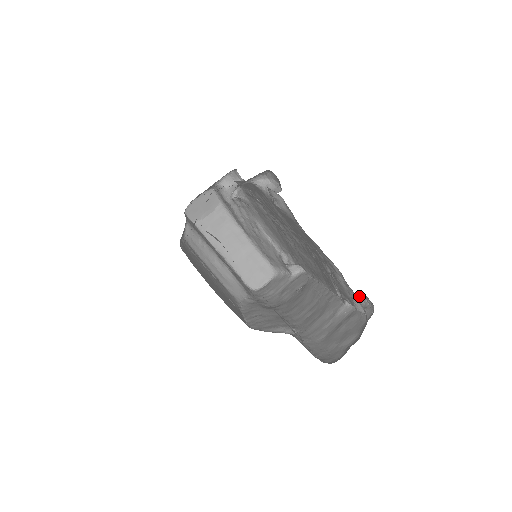
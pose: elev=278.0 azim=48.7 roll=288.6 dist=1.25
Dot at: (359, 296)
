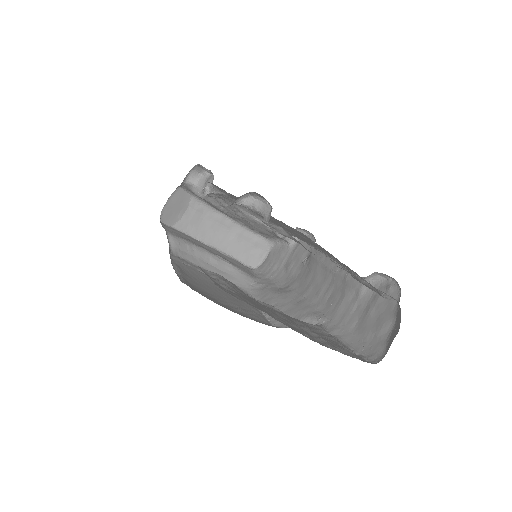
Dot at: (379, 274)
